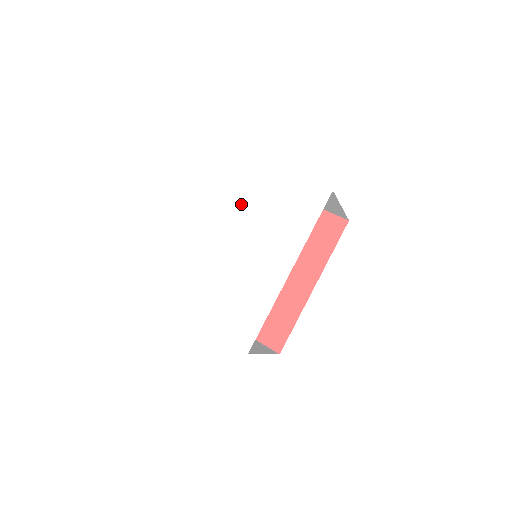
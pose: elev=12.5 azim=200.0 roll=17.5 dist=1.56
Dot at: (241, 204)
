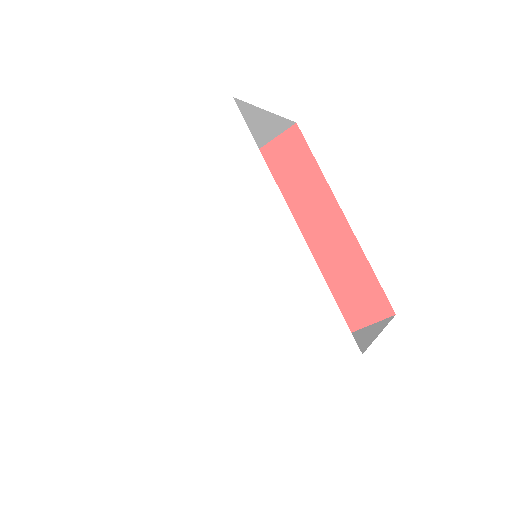
Dot at: (176, 226)
